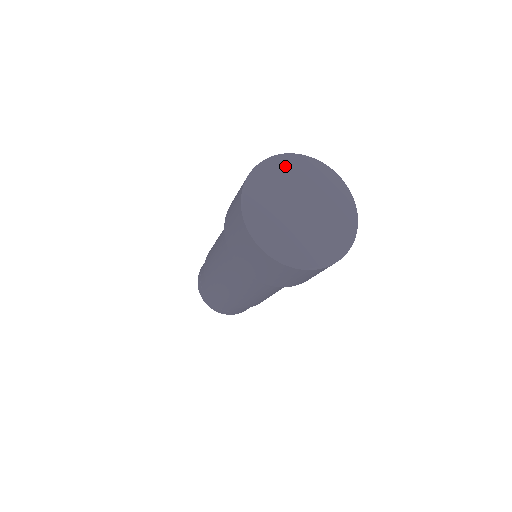
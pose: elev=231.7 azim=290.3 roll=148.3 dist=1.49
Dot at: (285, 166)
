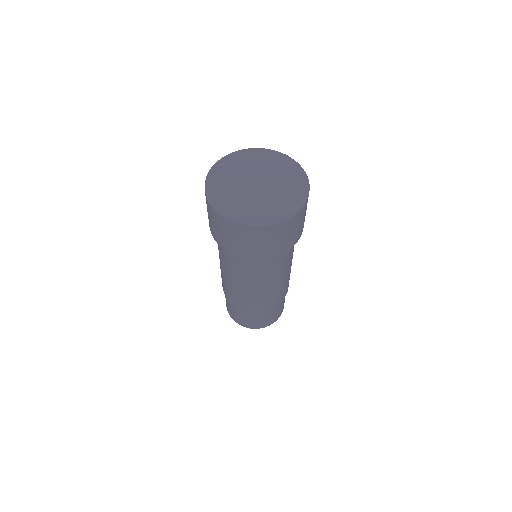
Dot at: (236, 159)
